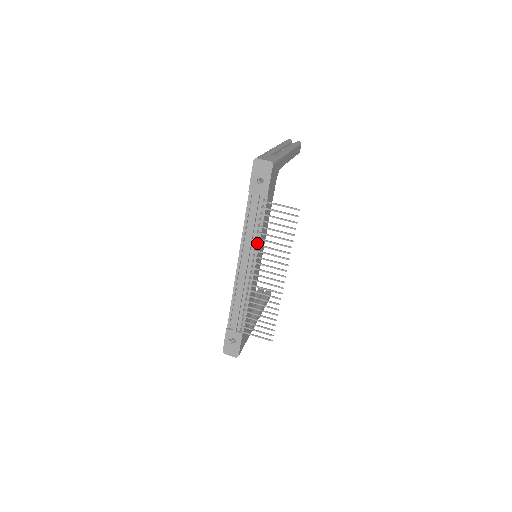
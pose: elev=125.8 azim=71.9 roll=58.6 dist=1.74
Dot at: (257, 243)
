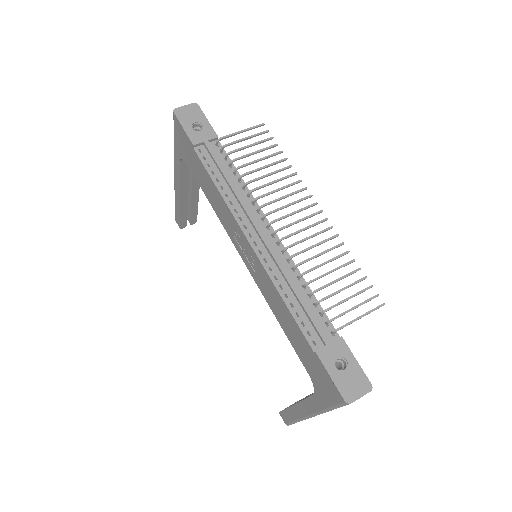
Dot at: (249, 197)
